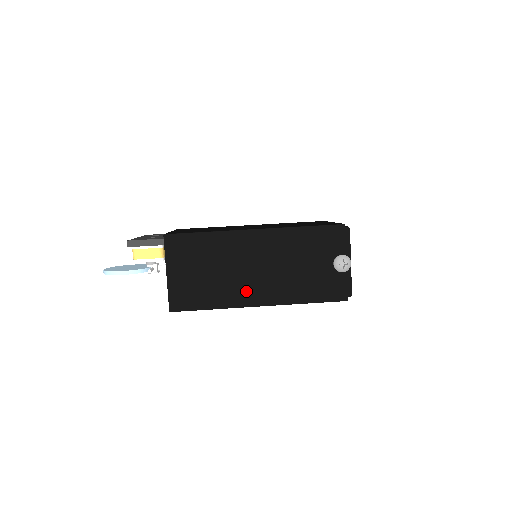
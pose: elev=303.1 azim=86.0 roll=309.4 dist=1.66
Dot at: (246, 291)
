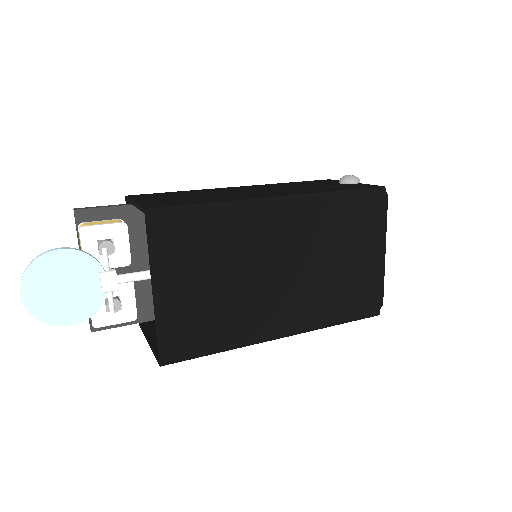
Dot at: (253, 195)
